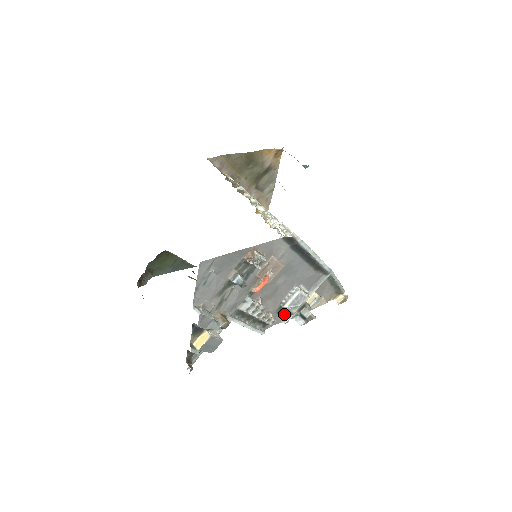
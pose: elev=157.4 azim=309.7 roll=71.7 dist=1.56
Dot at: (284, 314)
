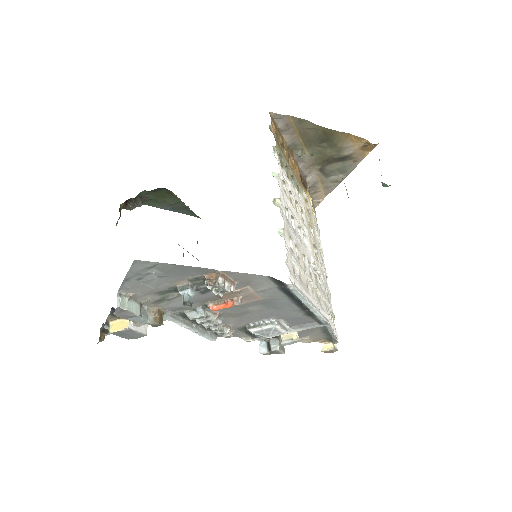
Dot at: (249, 333)
